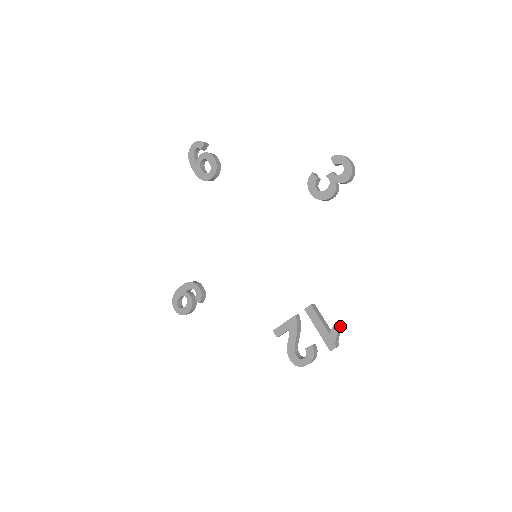
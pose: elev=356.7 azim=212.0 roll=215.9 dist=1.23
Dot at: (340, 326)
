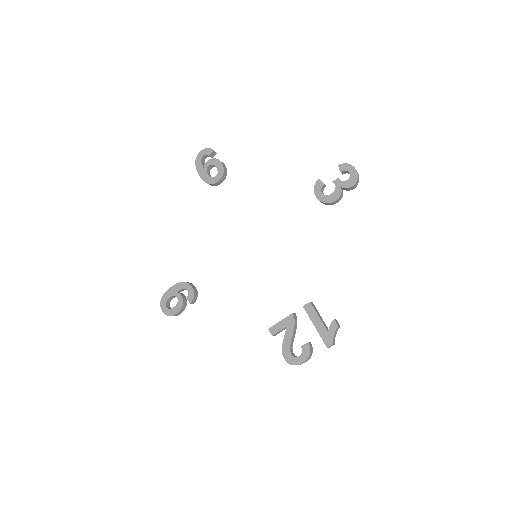
Dot at: (338, 323)
